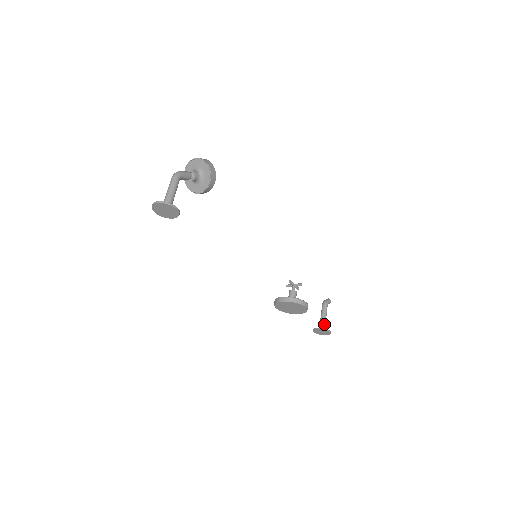
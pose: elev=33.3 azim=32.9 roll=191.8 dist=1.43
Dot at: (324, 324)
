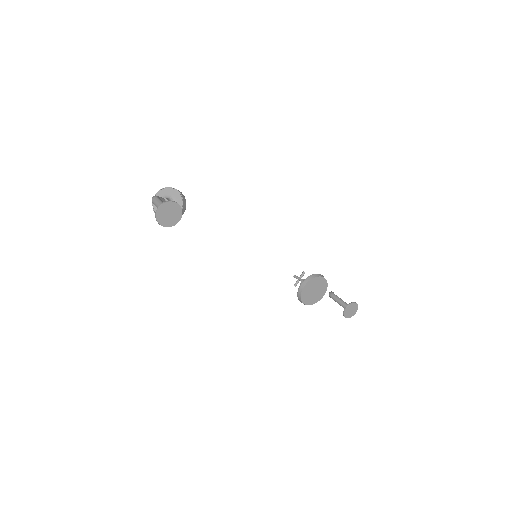
Dot at: (346, 304)
